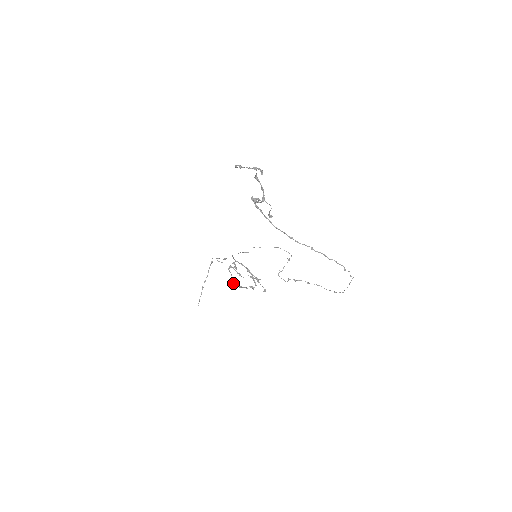
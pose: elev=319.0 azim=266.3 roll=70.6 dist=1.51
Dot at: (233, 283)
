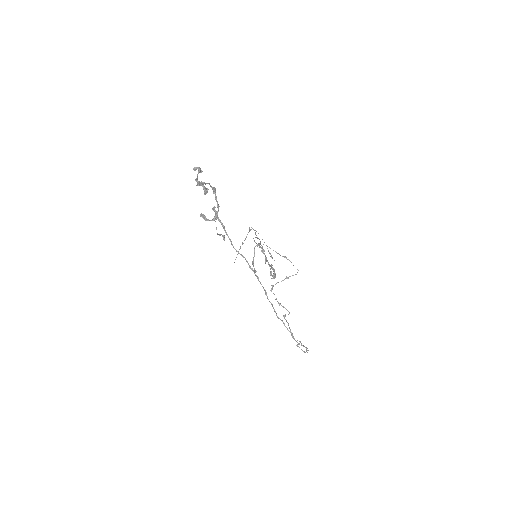
Dot at: occluded
